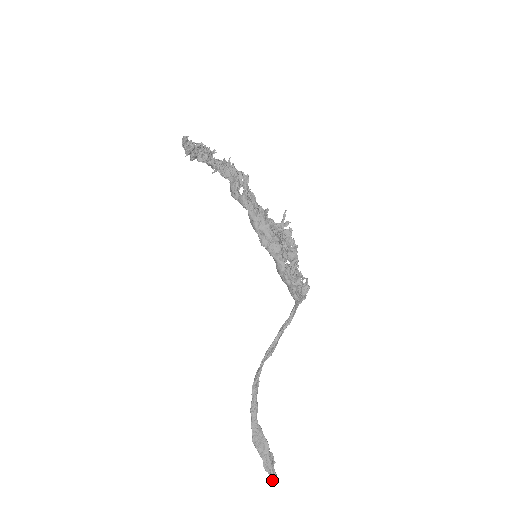
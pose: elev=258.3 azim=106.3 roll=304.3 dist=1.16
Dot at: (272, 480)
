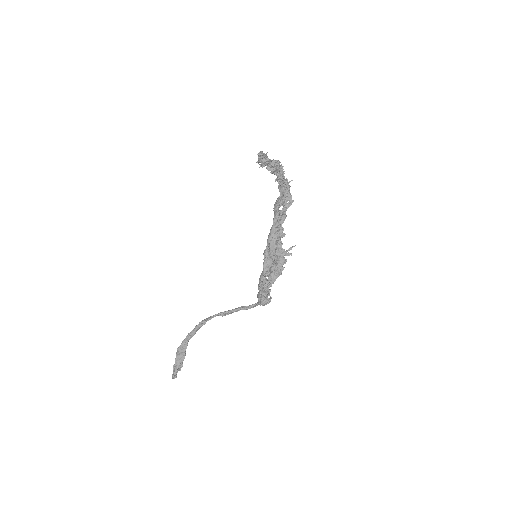
Dot at: (173, 377)
